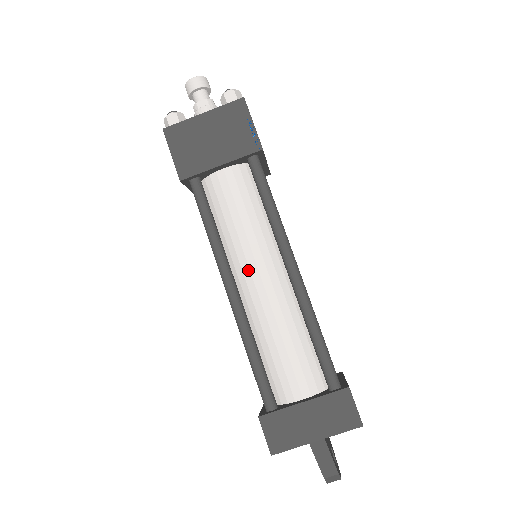
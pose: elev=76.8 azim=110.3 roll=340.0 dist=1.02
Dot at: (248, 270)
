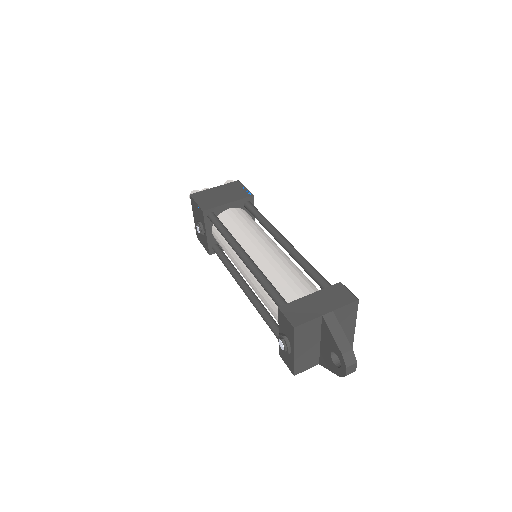
Dot at: (254, 246)
